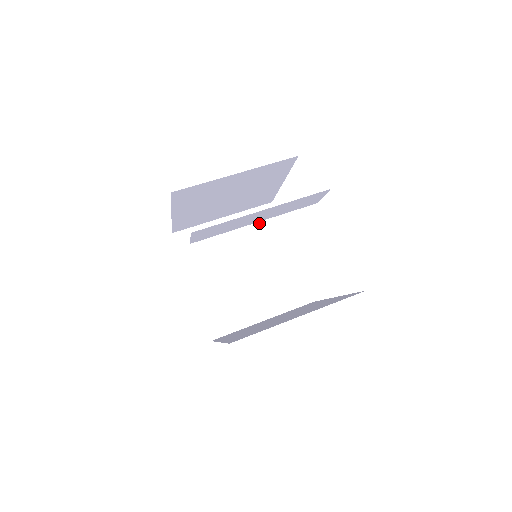
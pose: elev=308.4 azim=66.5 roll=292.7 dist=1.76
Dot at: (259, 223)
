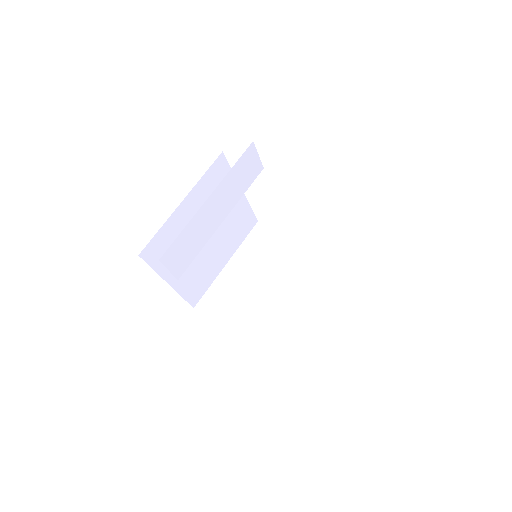
Dot at: (259, 244)
